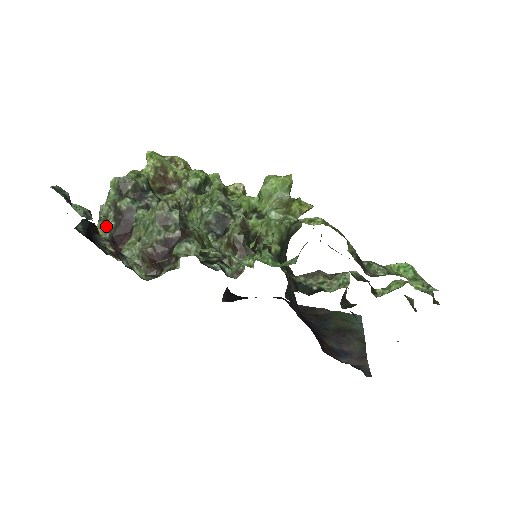
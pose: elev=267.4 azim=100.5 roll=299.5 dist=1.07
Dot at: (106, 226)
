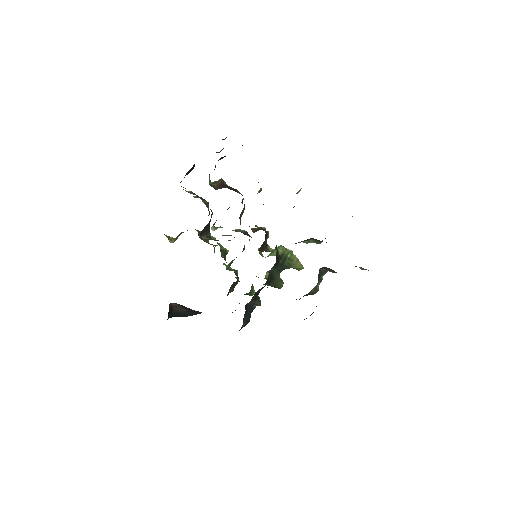
Dot at: (185, 188)
